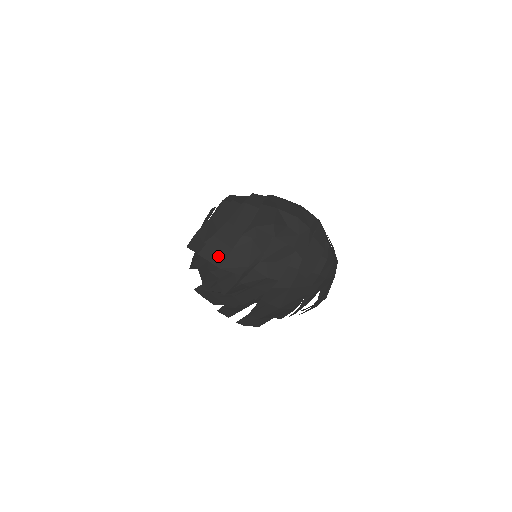
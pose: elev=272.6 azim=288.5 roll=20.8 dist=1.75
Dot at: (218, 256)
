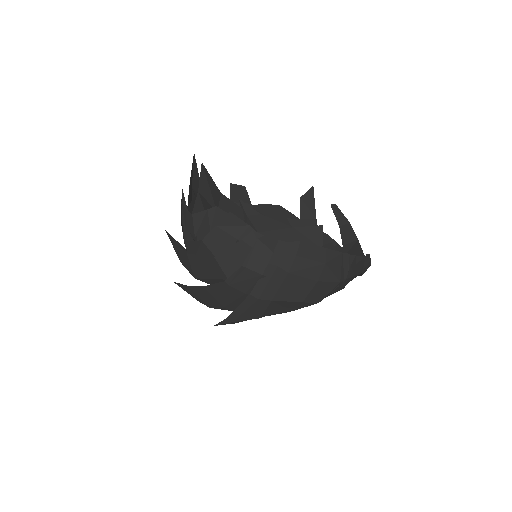
Dot at: (195, 298)
